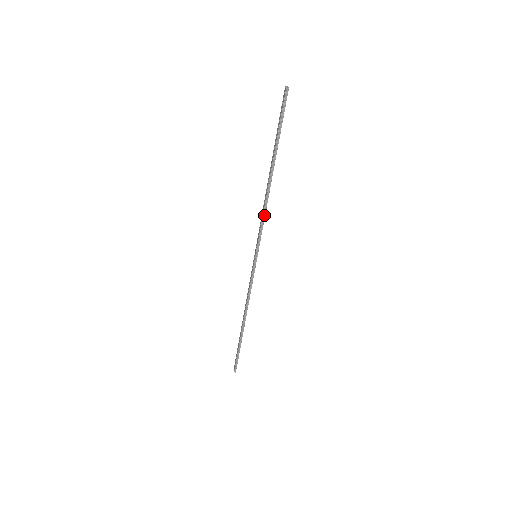
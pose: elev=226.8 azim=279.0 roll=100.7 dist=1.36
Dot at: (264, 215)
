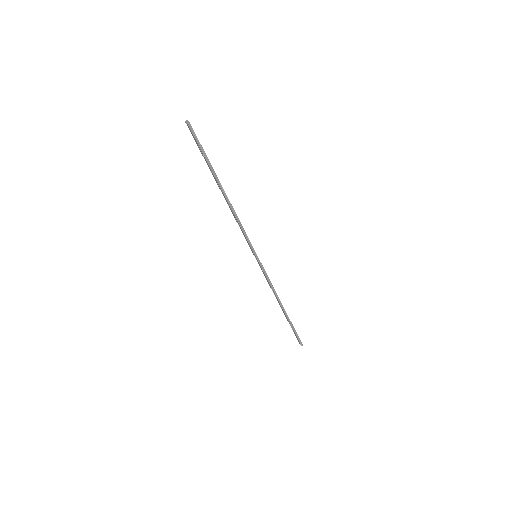
Dot at: (240, 224)
